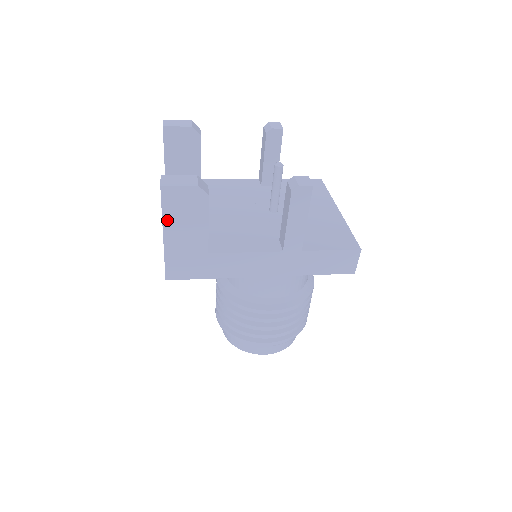
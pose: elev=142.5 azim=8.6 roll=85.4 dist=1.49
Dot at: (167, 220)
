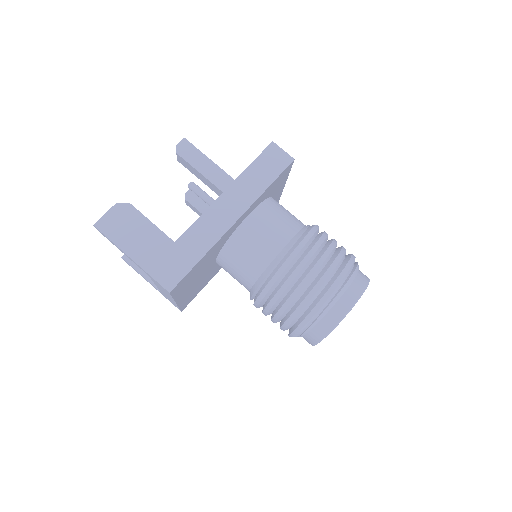
Dot at: (121, 244)
